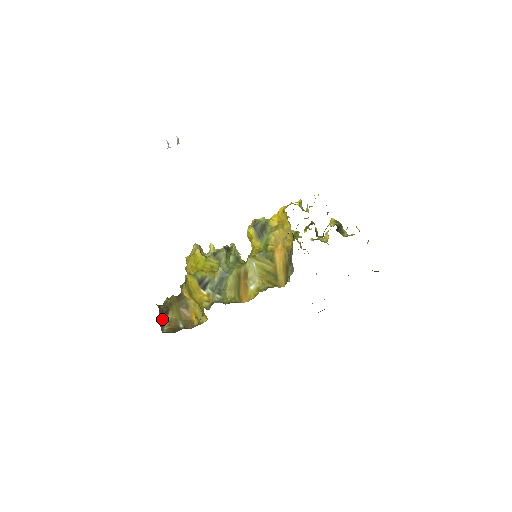
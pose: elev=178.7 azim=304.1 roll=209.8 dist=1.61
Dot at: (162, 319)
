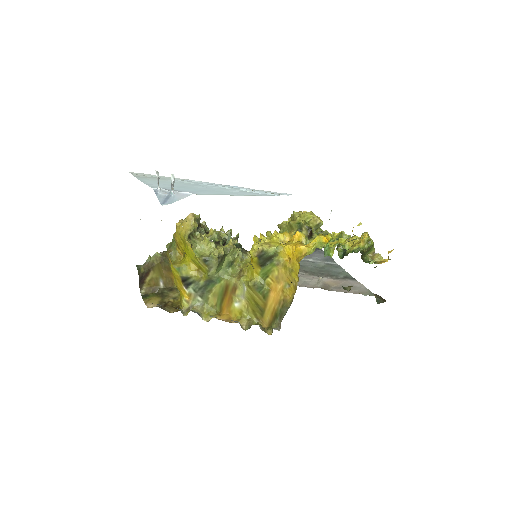
Dot at: (141, 280)
